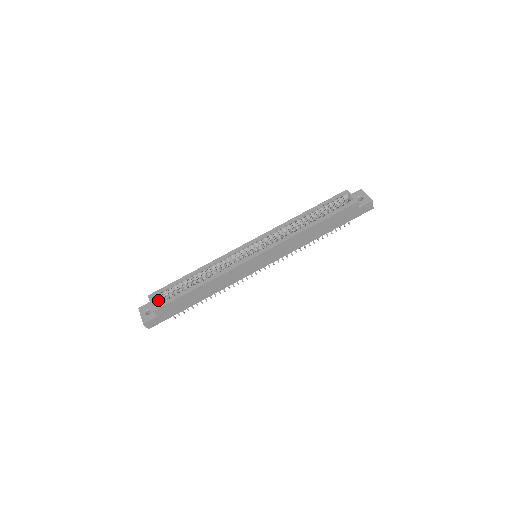
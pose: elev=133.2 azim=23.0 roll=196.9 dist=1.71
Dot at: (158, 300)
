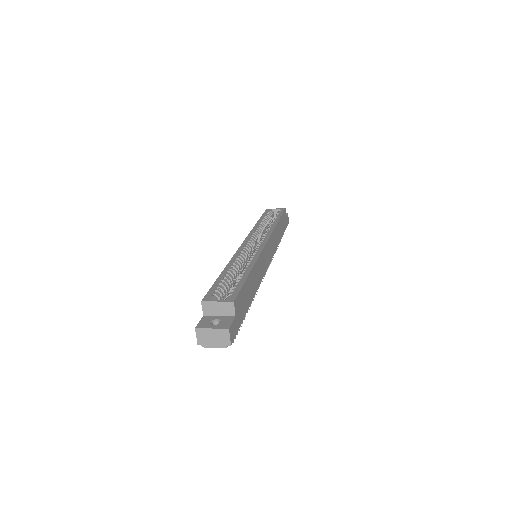
Dot at: occluded
